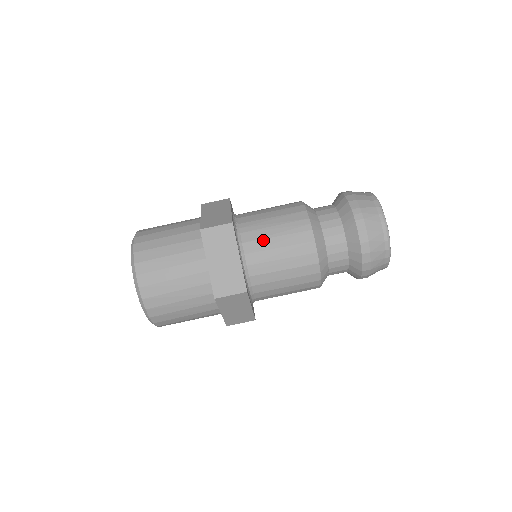
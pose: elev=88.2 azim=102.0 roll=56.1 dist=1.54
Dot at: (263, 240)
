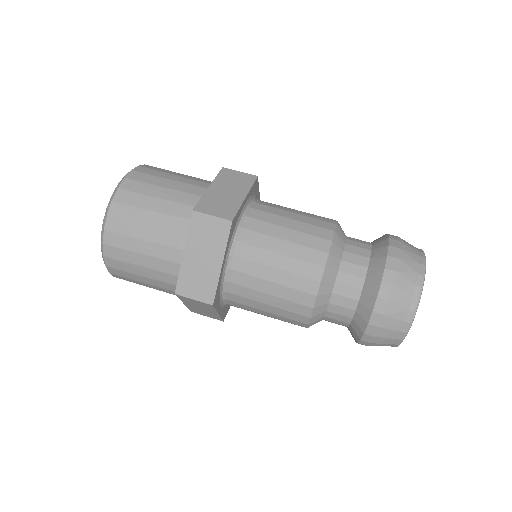
Dot at: (278, 209)
